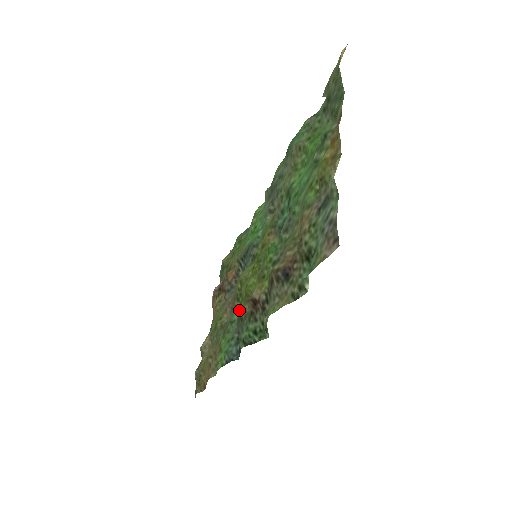
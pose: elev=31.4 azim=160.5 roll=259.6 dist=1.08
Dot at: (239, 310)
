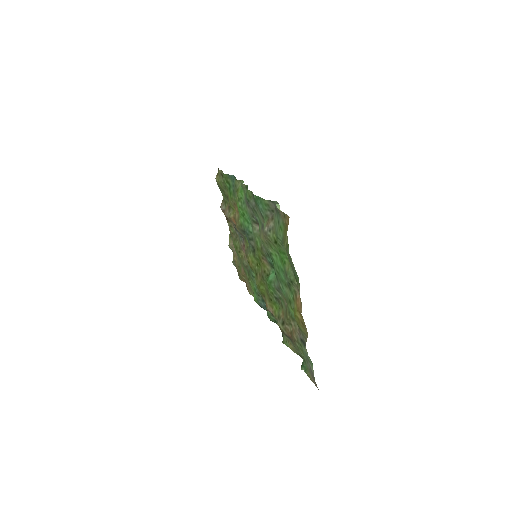
Dot at: (258, 290)
